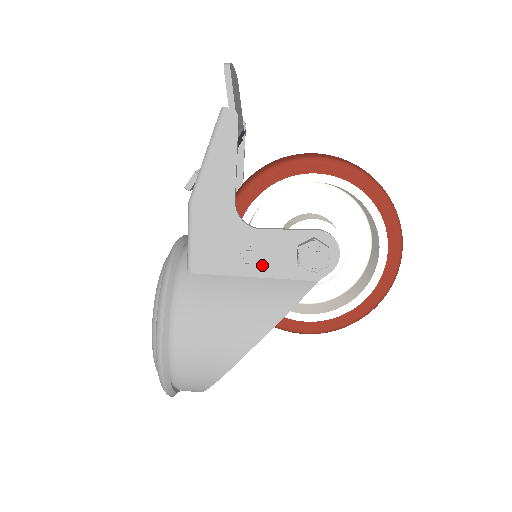
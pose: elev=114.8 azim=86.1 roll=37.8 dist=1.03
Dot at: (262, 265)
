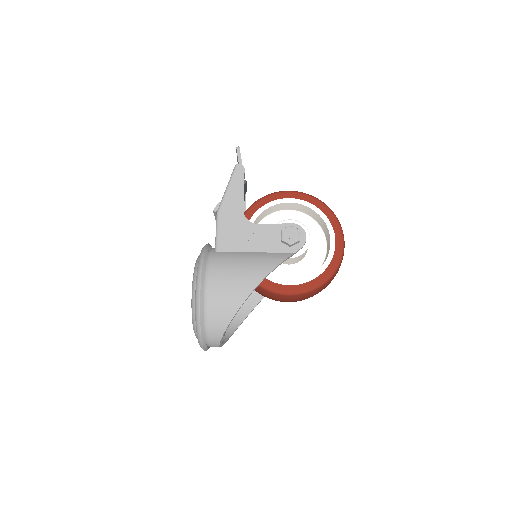
Dot at: (261, 245)
